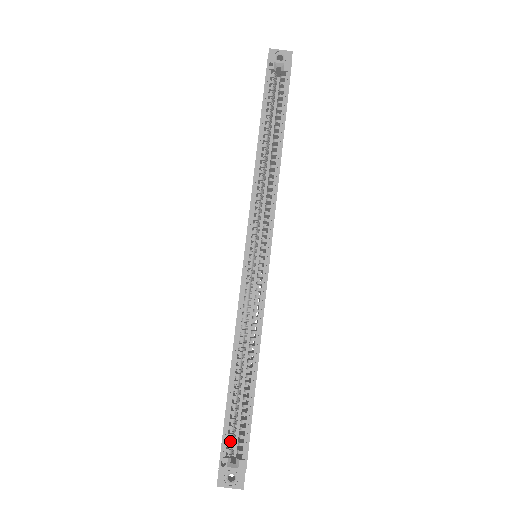
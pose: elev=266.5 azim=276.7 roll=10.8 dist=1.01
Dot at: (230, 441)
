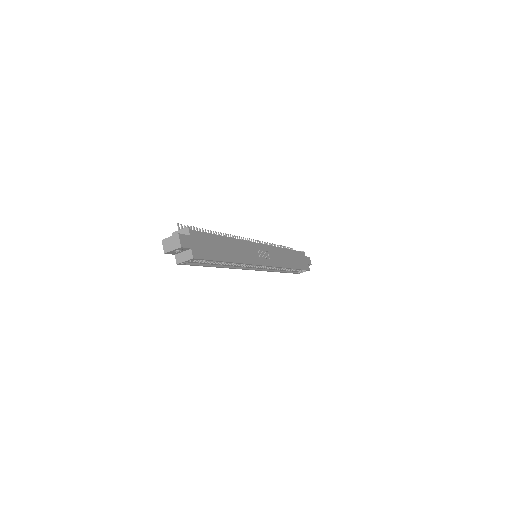
Dot at: (297, 271)
